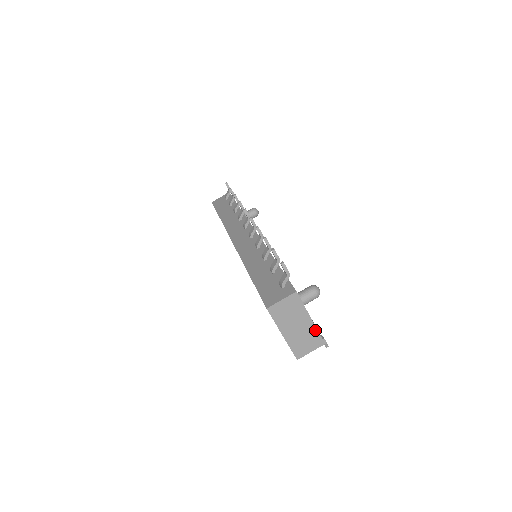
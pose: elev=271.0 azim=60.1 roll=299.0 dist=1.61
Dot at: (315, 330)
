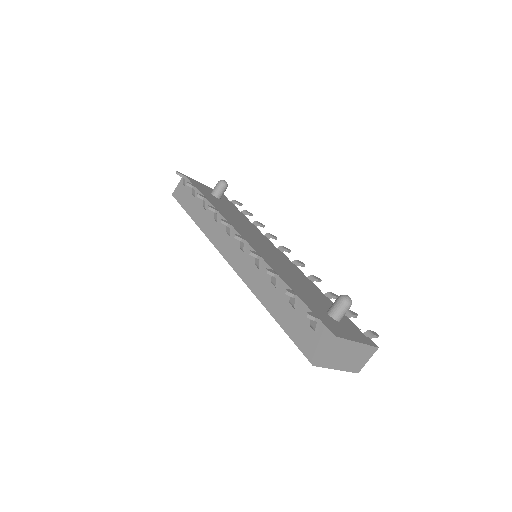
Dot at: (365, 346)
